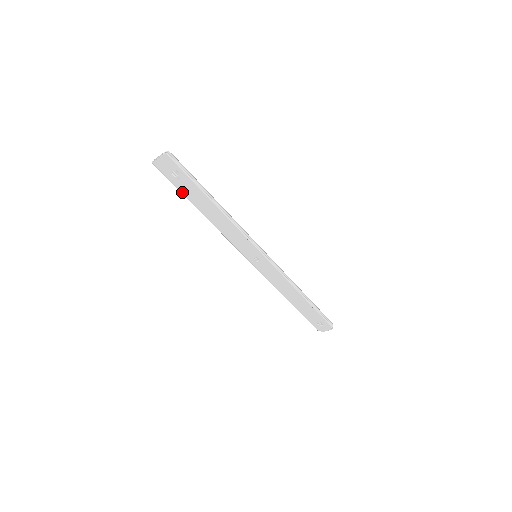
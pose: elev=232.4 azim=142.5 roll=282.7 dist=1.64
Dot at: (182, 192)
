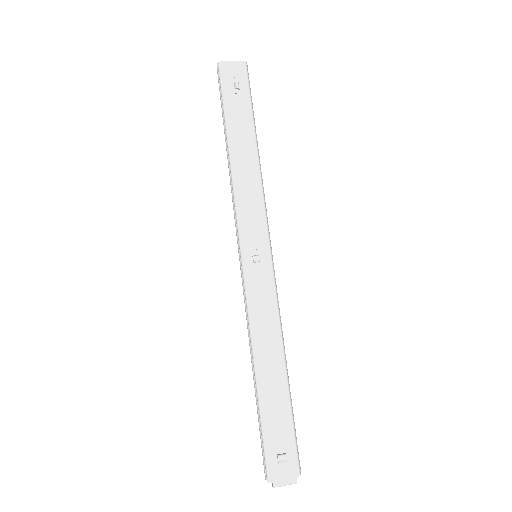
Dot at: (226, 111)
